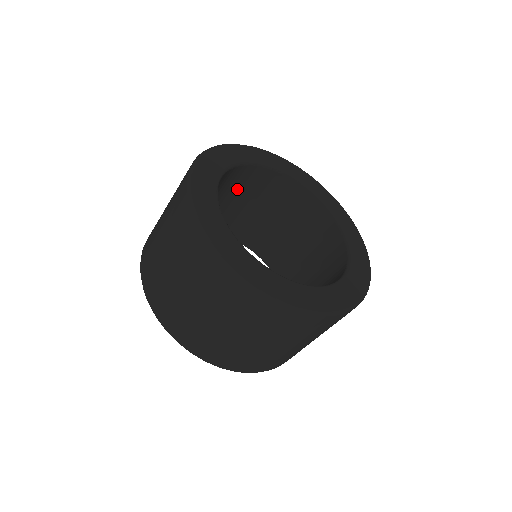
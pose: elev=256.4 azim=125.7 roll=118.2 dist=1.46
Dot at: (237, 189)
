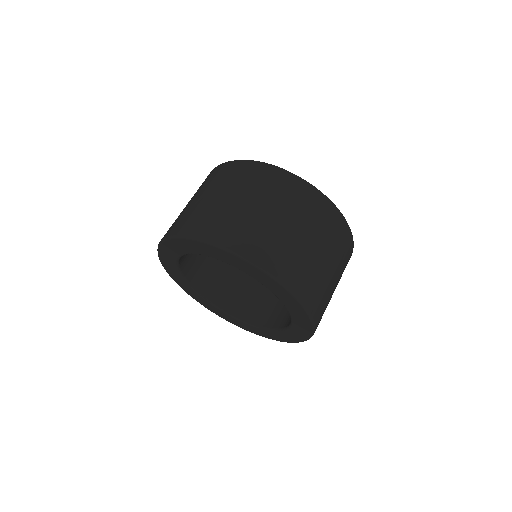
Dot at: occluded
